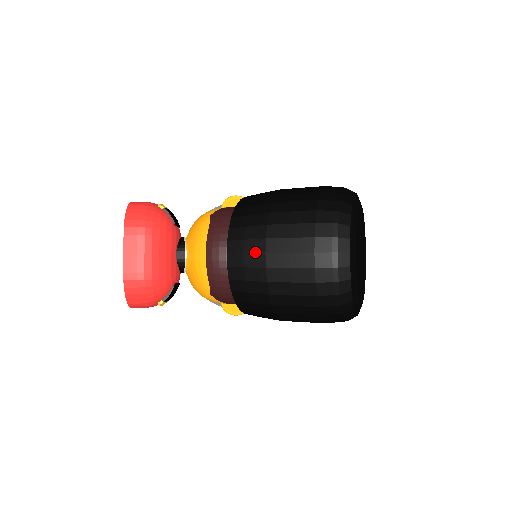
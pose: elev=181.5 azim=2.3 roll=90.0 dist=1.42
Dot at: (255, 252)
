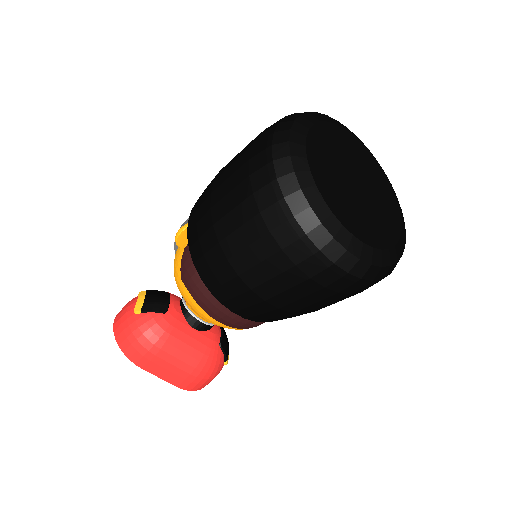
Dot at: (254, 304)
